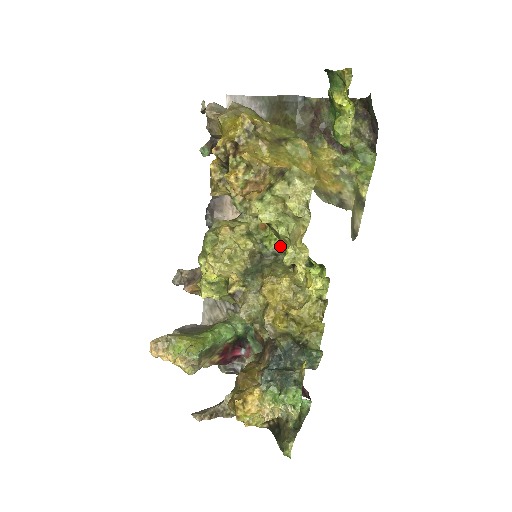
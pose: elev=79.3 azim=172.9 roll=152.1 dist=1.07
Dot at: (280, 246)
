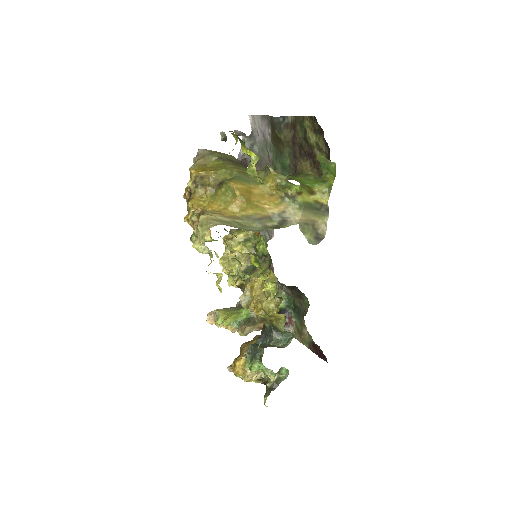
Dot at: (265, 250)
